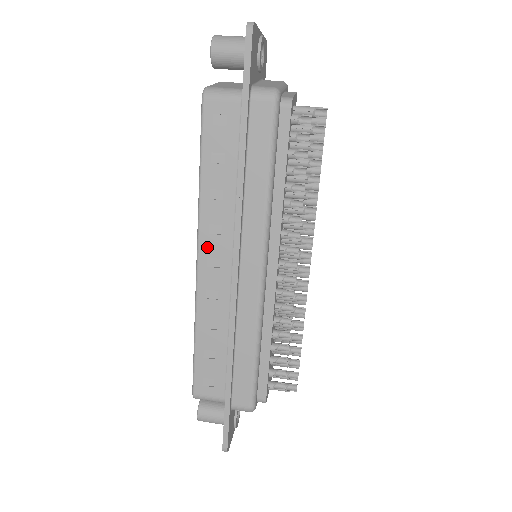
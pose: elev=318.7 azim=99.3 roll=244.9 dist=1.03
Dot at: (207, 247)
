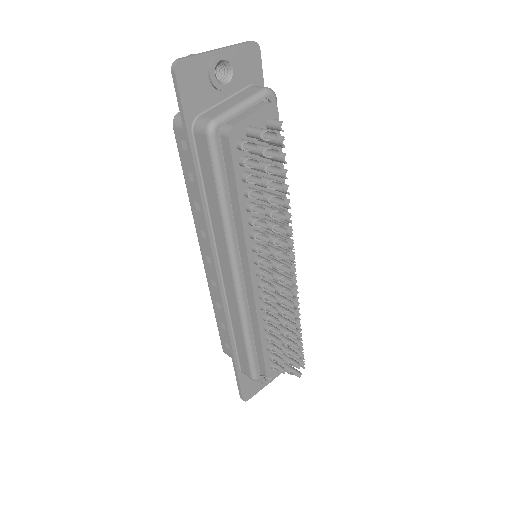
Dot at: (204, 247)
